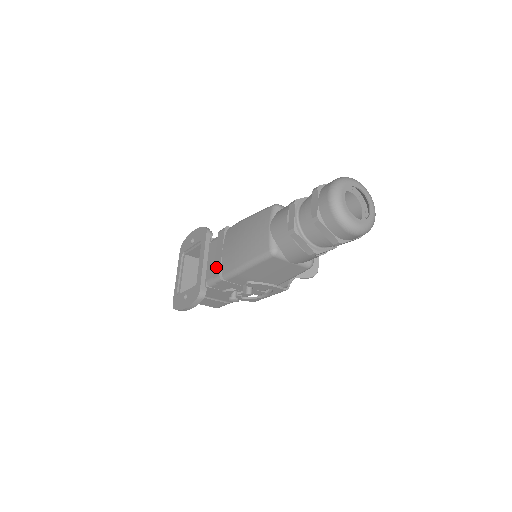
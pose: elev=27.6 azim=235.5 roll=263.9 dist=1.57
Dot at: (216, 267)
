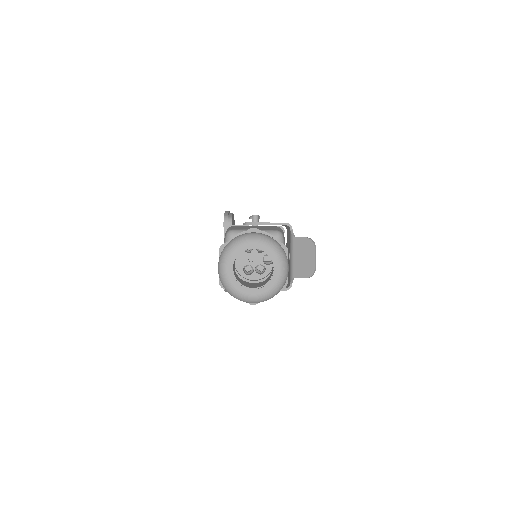
Dot at: occluded
